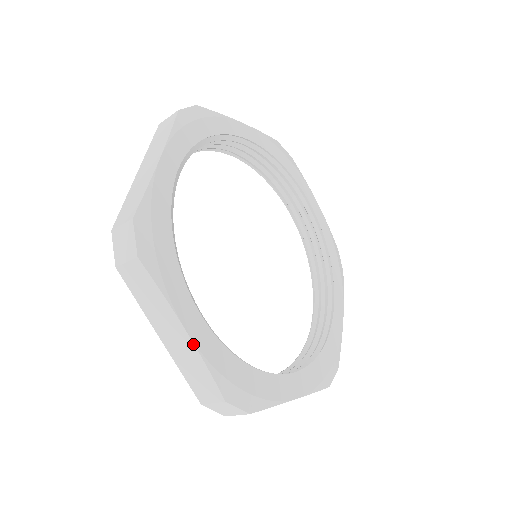
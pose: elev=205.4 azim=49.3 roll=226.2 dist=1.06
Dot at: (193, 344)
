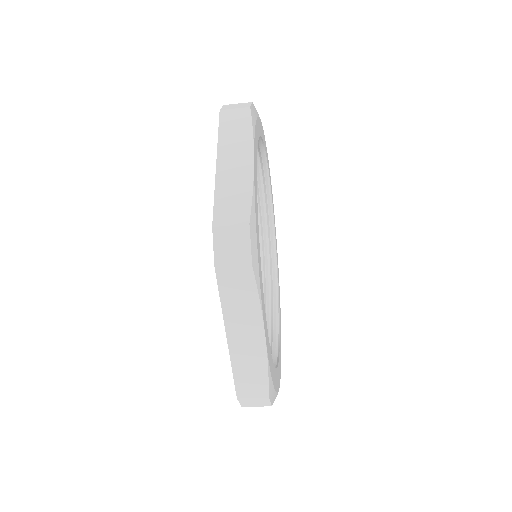
Dot at: (265, 347)
